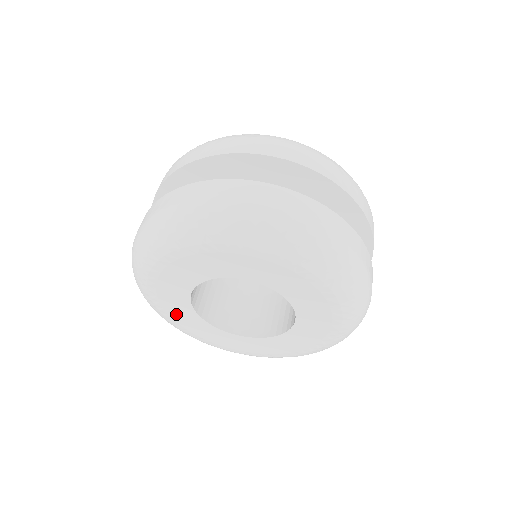
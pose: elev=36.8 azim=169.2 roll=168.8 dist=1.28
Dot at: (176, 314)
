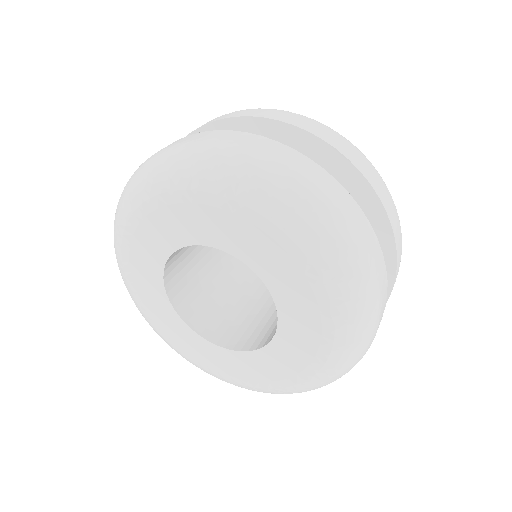
Dot at: (150, 229)
